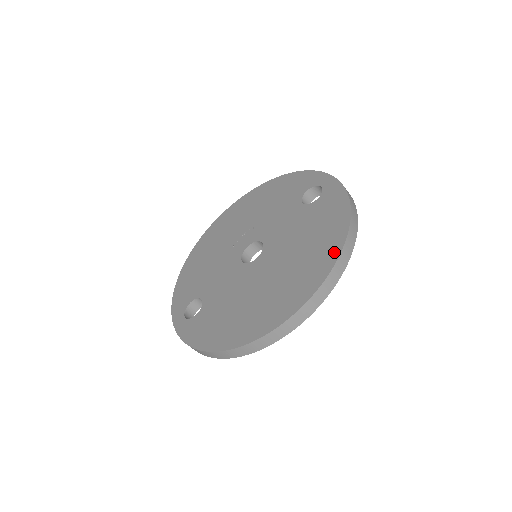
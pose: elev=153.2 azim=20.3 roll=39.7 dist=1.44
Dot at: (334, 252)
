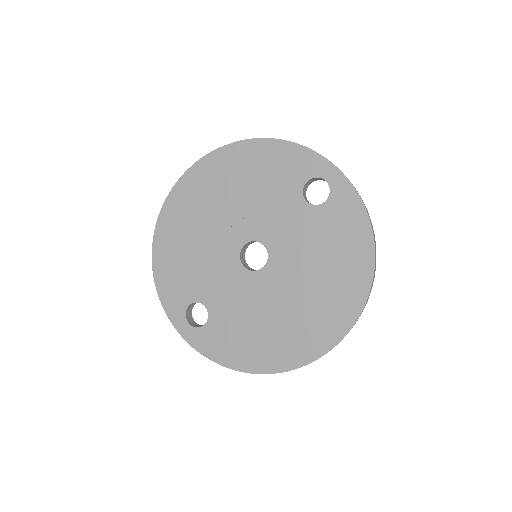
Dot at: (363, 287)
